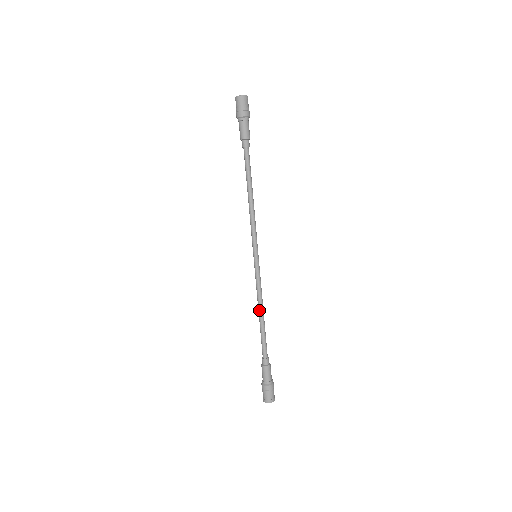
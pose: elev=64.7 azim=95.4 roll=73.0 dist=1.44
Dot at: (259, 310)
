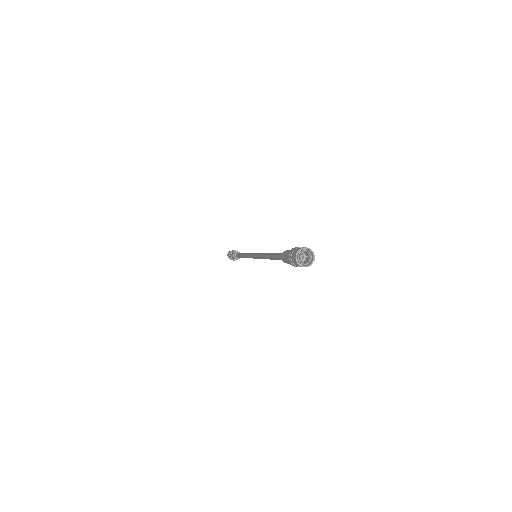
Dot at: (266, 256)
